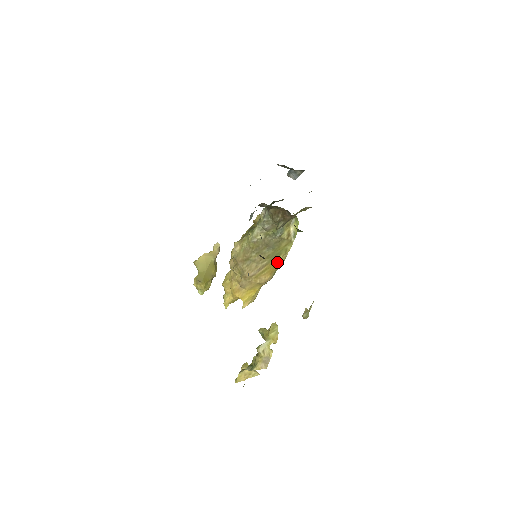
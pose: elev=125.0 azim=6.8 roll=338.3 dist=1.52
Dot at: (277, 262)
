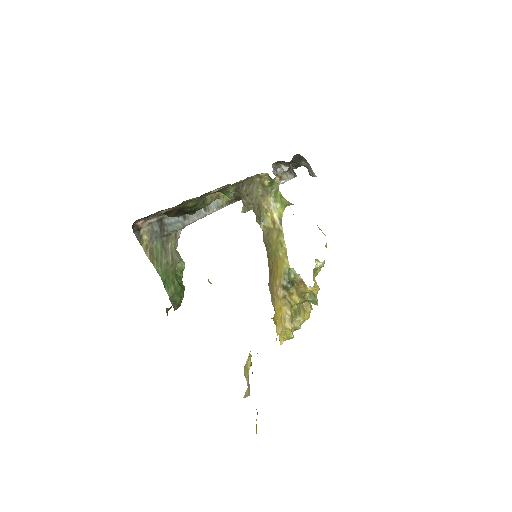
Dot at: (280, 262)
